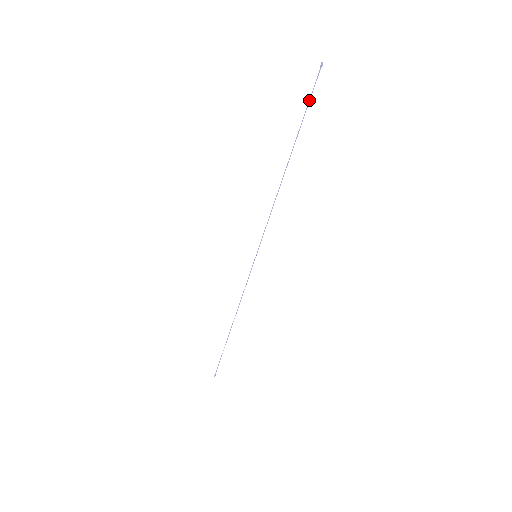
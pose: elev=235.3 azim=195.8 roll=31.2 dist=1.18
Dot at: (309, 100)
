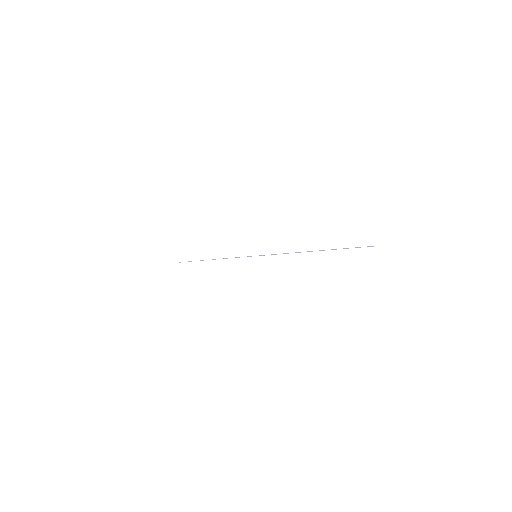
Dot at: occluded
